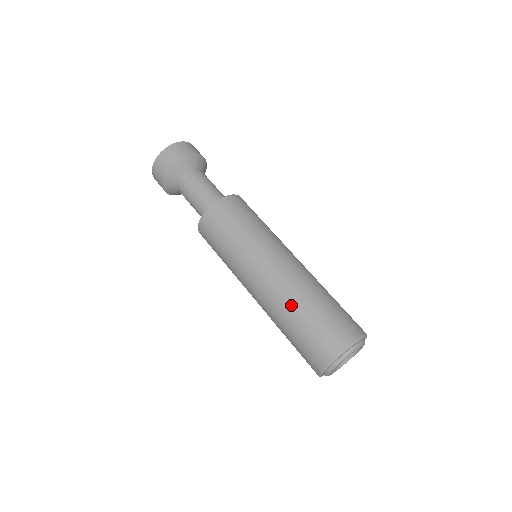
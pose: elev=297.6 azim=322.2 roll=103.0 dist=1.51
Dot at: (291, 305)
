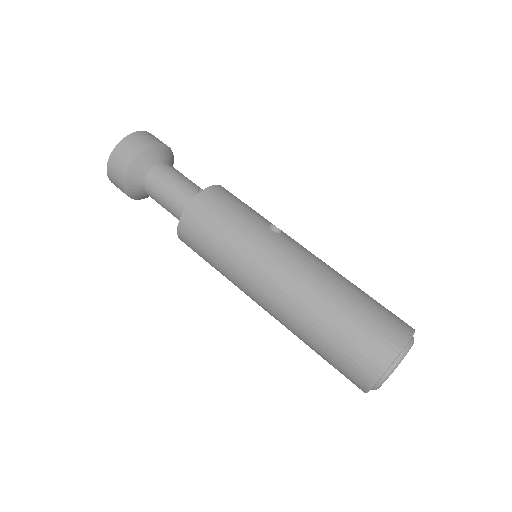
Dot at: (299, 336)
